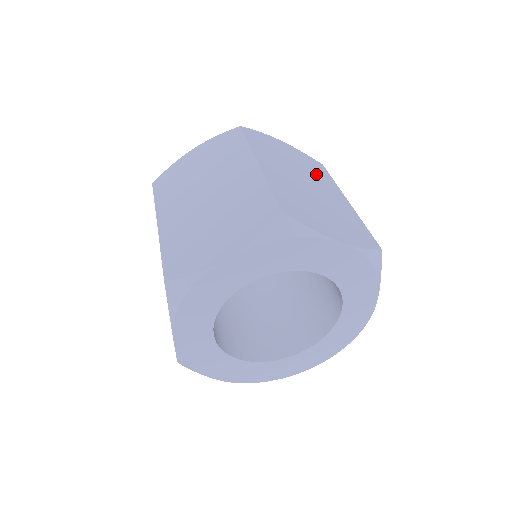
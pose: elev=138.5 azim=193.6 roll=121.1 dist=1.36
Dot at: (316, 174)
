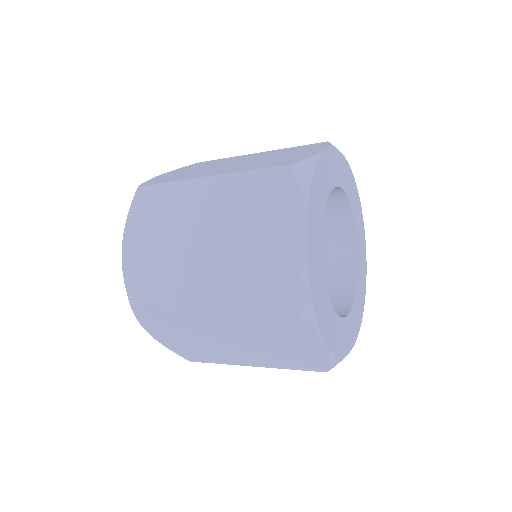
Dot at: occluded
